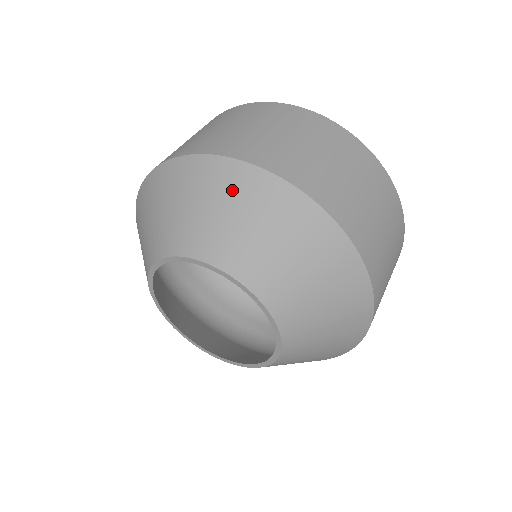
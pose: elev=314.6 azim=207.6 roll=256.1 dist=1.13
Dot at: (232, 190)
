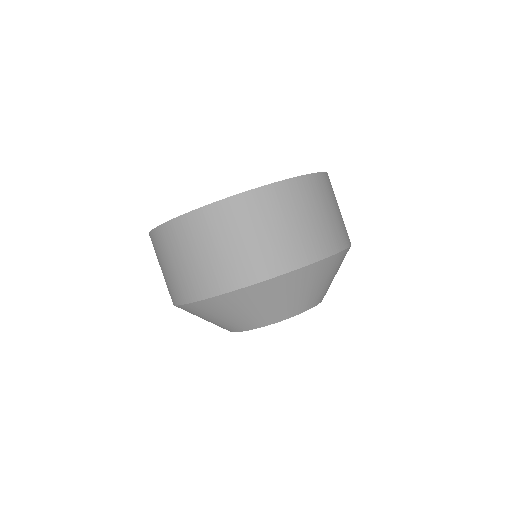
Dot at: (334, 268)
